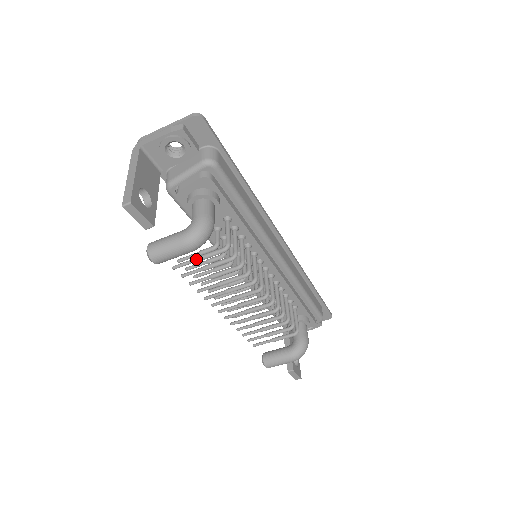
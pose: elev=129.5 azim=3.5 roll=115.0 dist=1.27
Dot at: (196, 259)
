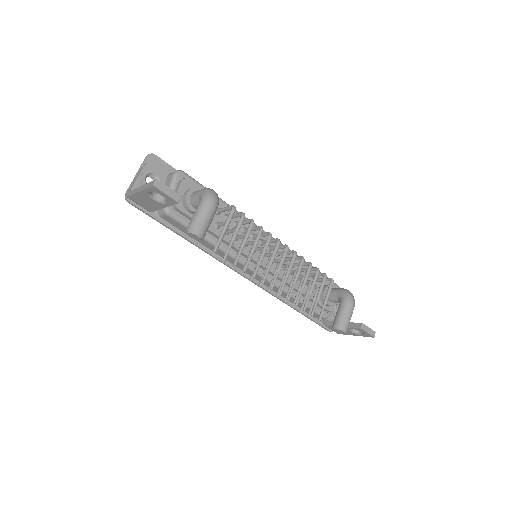
Dot at: (223, 230)
